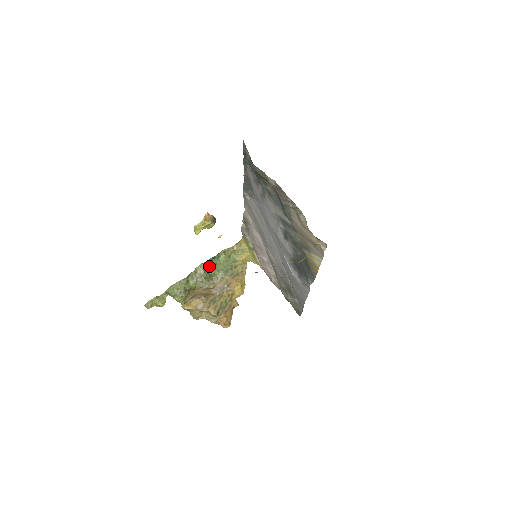
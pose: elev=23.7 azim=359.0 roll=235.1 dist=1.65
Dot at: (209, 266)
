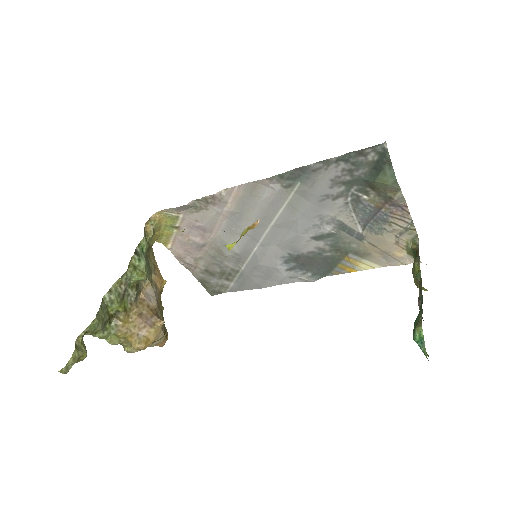
Dot at: (139, 269)
